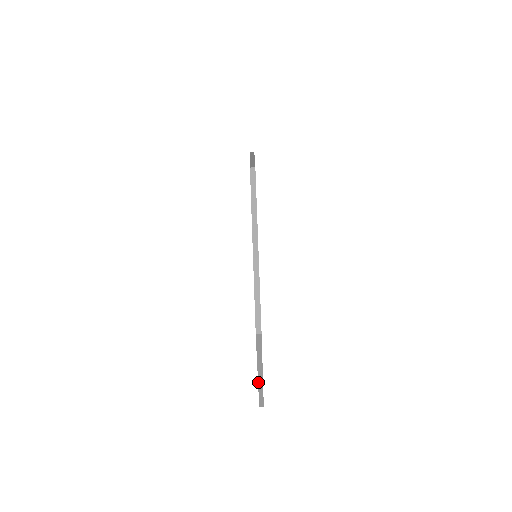
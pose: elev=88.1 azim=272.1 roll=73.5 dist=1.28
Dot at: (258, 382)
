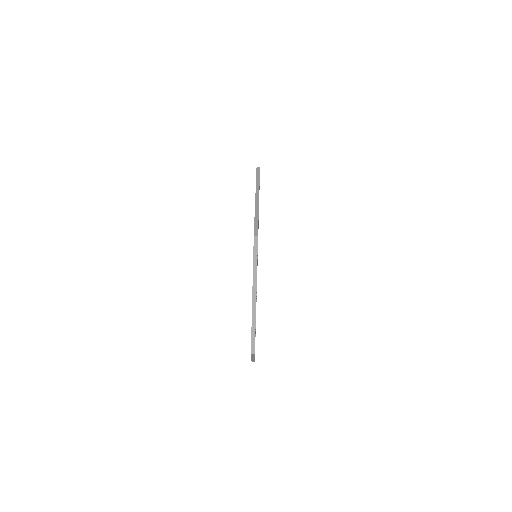
Dot at: (252, 308)
